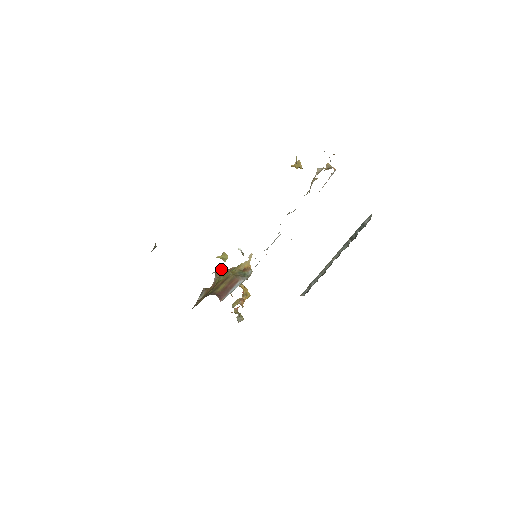
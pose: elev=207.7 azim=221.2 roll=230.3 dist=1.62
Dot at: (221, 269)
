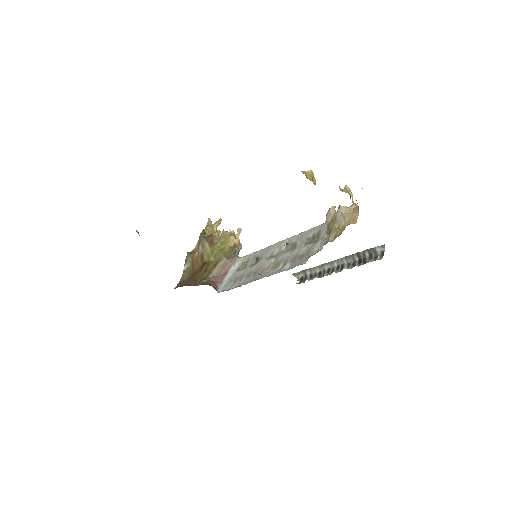
Dot at: (206, 238)
